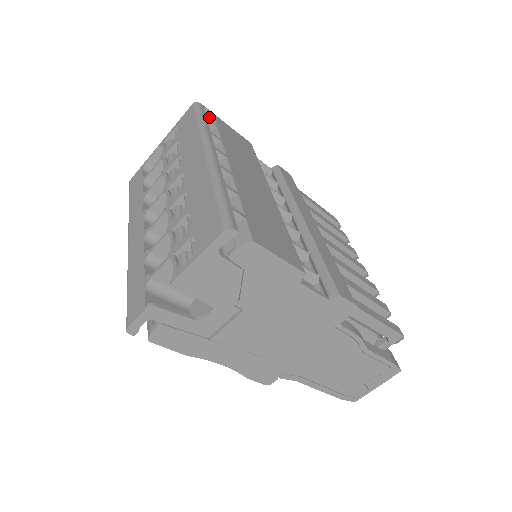
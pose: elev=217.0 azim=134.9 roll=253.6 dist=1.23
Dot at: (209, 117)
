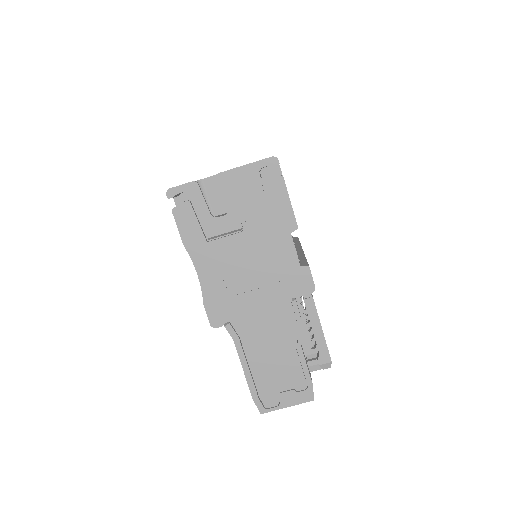
Dot at: occluded
